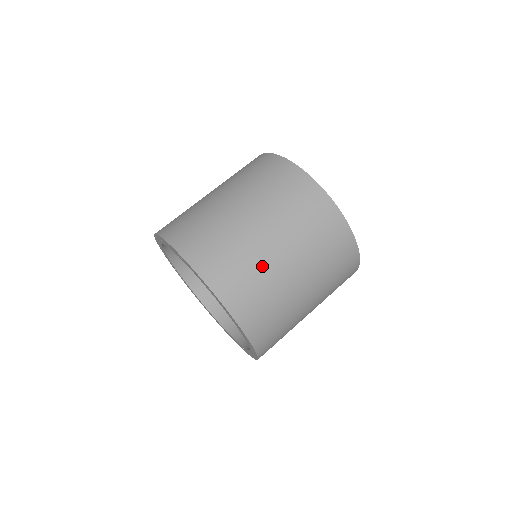
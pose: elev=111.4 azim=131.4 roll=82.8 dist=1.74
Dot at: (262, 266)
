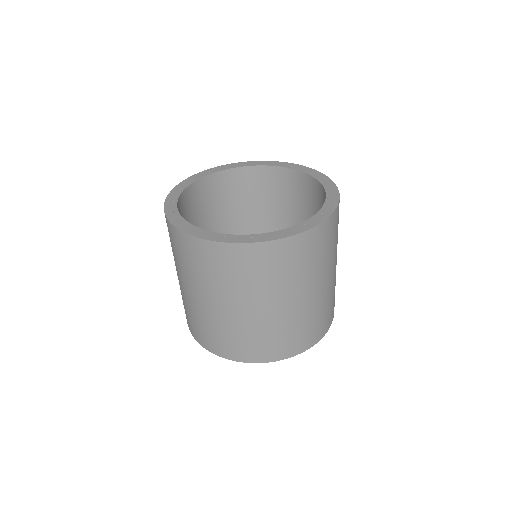
Dot at: (237, 326)
